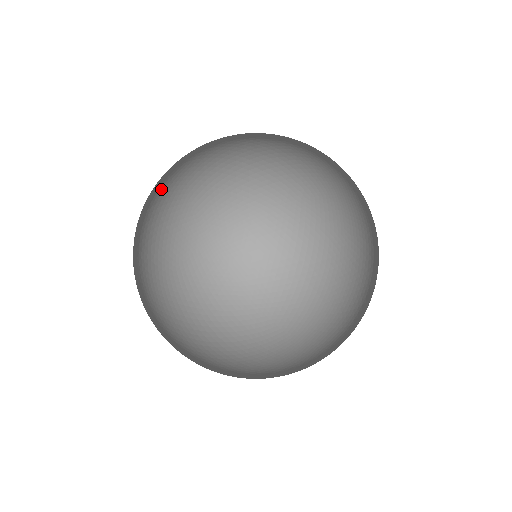
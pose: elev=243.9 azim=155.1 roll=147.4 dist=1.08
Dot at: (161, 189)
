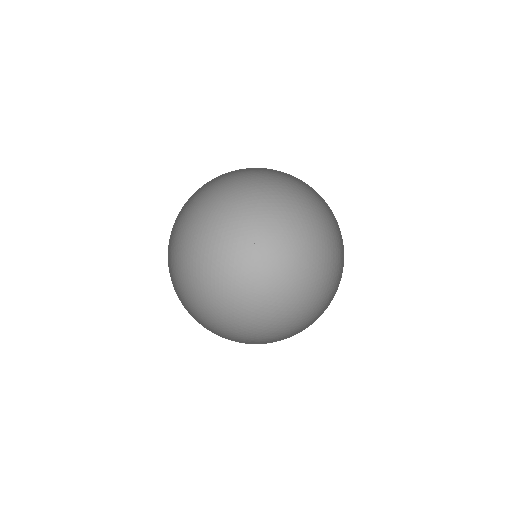
Dot at: (225, 226)
